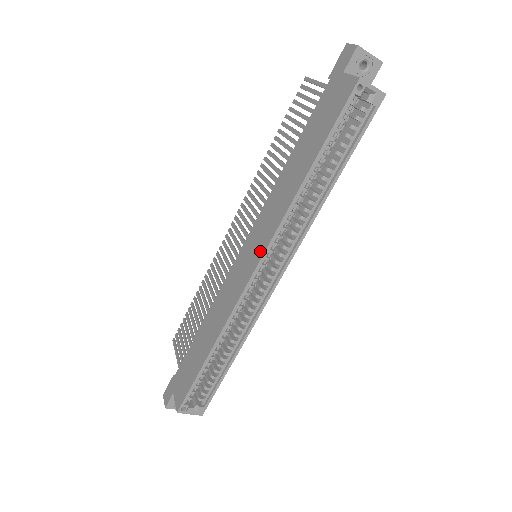
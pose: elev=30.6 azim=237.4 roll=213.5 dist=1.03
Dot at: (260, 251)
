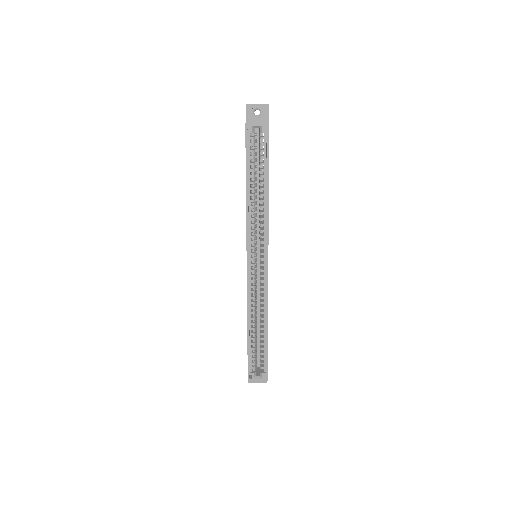
Dot at: (246, 250)
